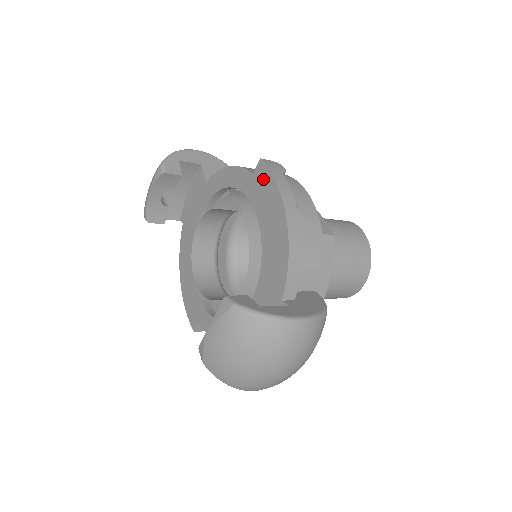
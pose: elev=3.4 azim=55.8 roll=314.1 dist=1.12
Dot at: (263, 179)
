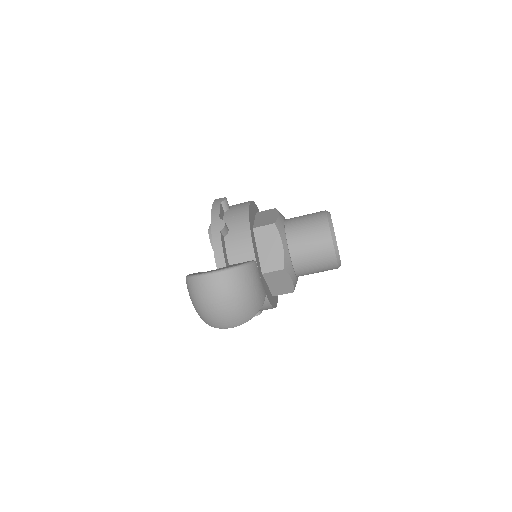
Dot at: occluded
